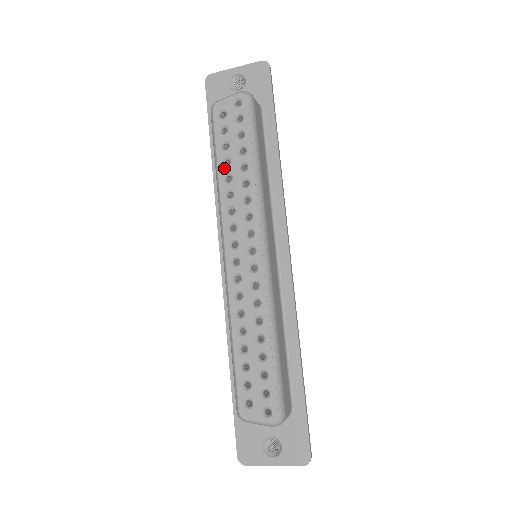
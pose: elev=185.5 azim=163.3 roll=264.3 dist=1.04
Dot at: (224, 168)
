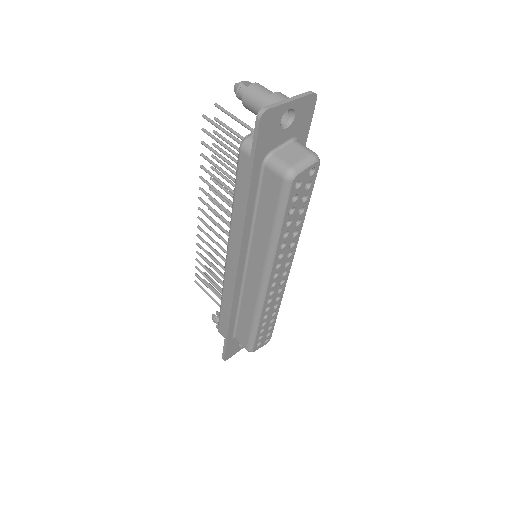
Dot at: (286, 229)
